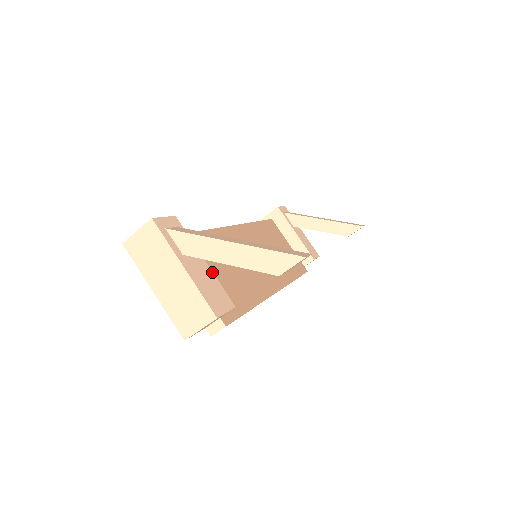
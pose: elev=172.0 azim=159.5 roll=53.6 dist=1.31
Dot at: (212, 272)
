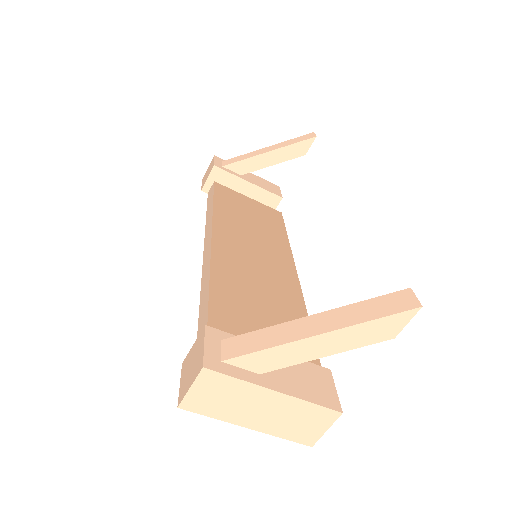
Dot at: occluded
